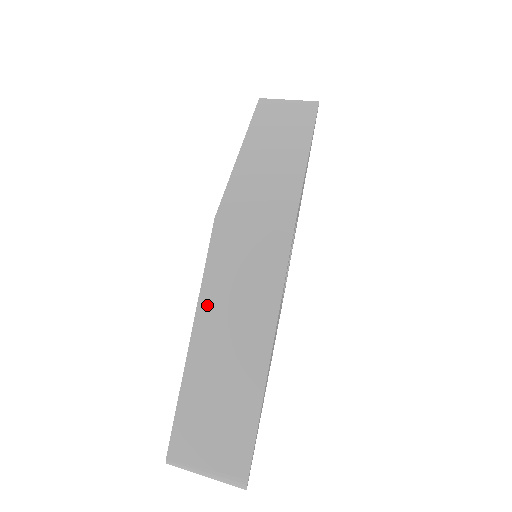
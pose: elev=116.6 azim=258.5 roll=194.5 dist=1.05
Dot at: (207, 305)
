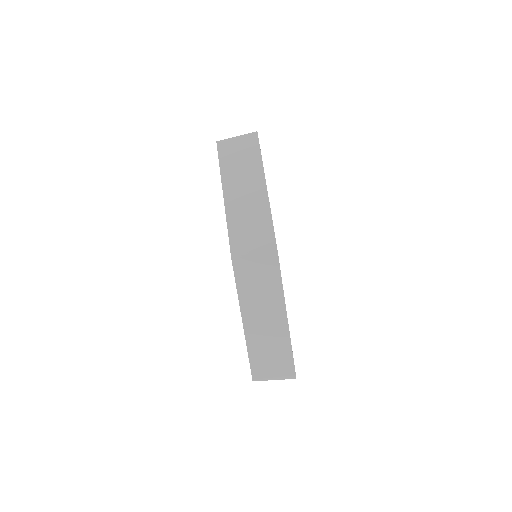
Dot at: (245, 303)
